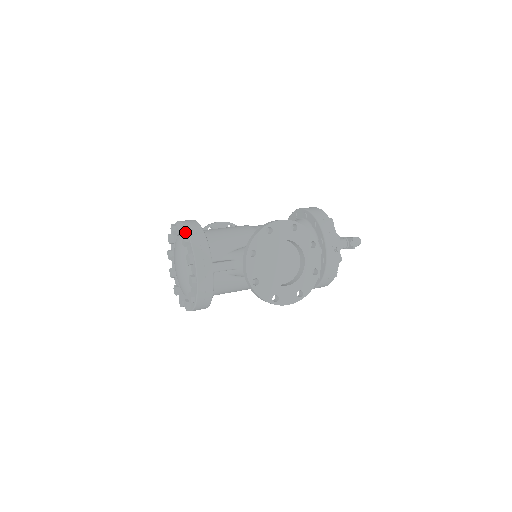
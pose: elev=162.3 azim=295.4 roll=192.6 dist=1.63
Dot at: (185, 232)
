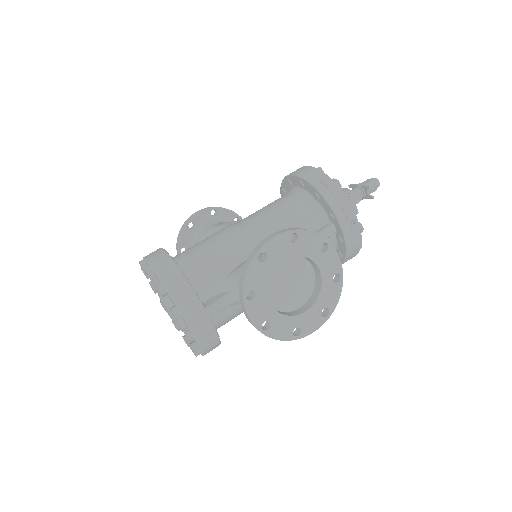
Dot at: (157, 278)
